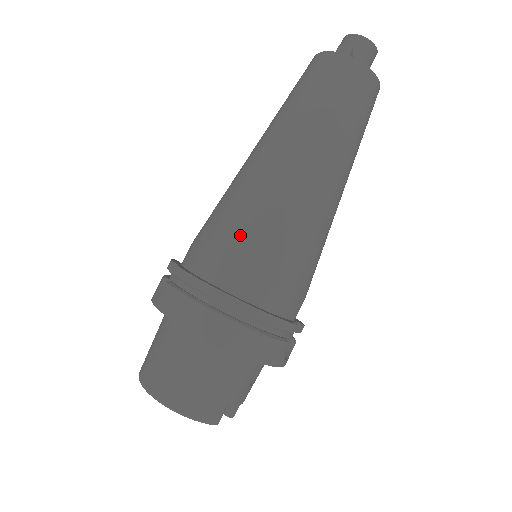
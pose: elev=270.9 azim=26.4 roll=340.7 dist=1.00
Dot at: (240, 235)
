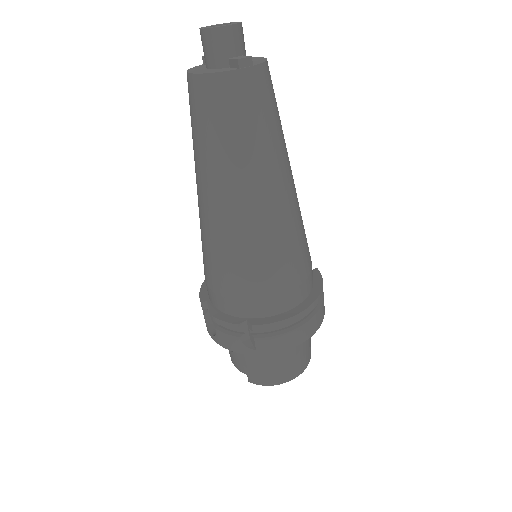
Dot at: (284, 271)
